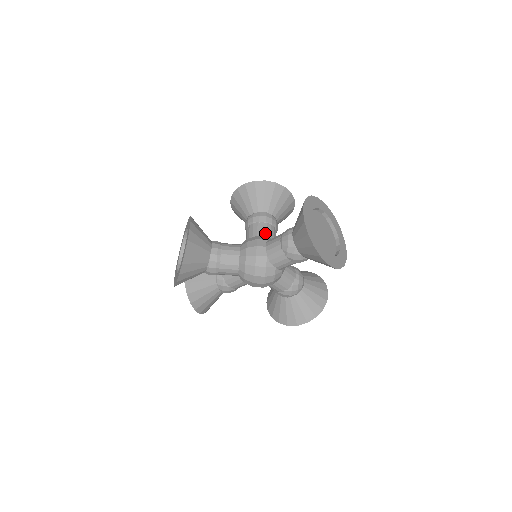
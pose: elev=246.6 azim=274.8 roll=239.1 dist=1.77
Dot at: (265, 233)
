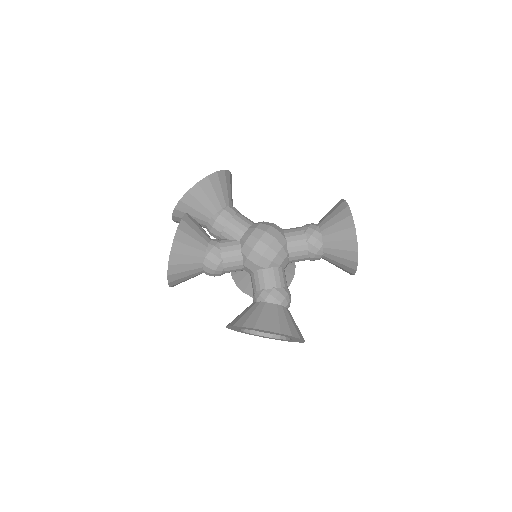
Dot at: occluded
